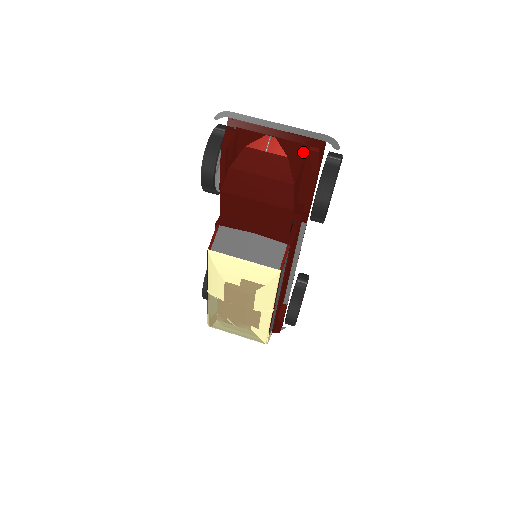
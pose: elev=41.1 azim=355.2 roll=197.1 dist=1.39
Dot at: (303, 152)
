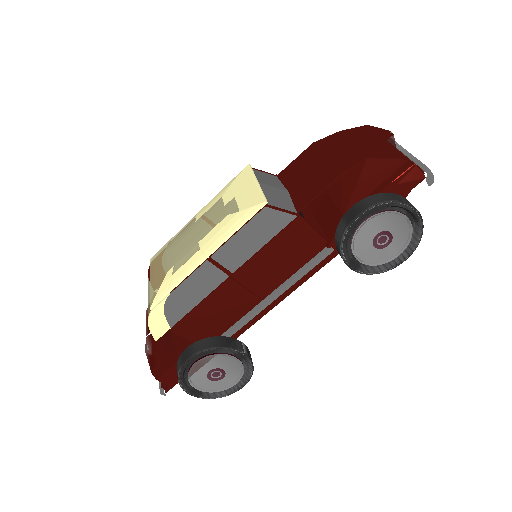
Dot at: (399, 166)
